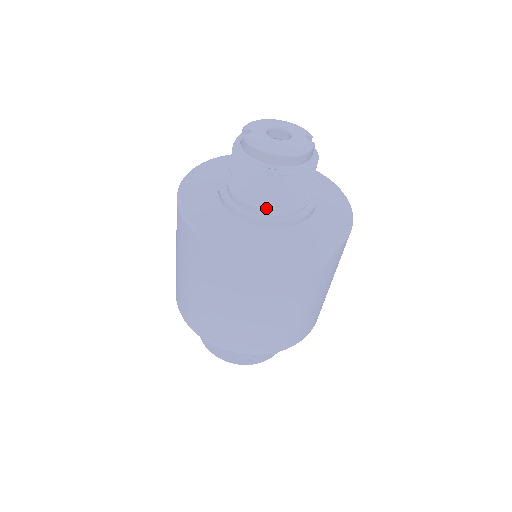
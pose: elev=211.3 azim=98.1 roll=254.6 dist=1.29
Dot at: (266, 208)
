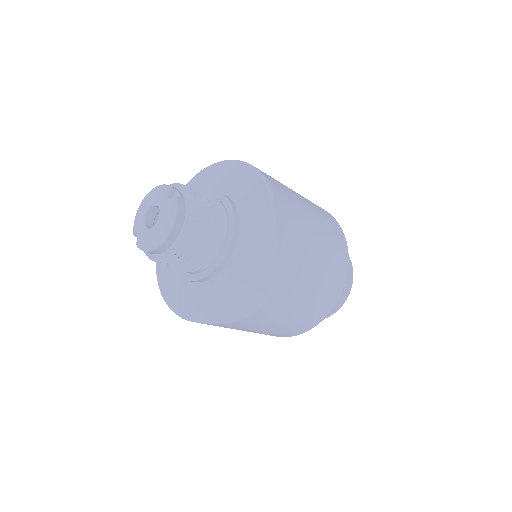
Dot at: (203, 264)
